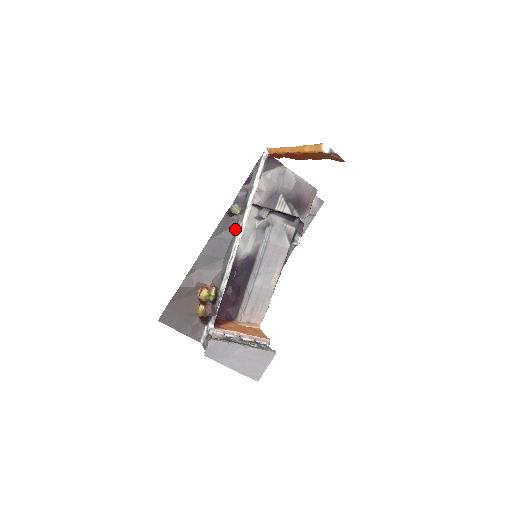
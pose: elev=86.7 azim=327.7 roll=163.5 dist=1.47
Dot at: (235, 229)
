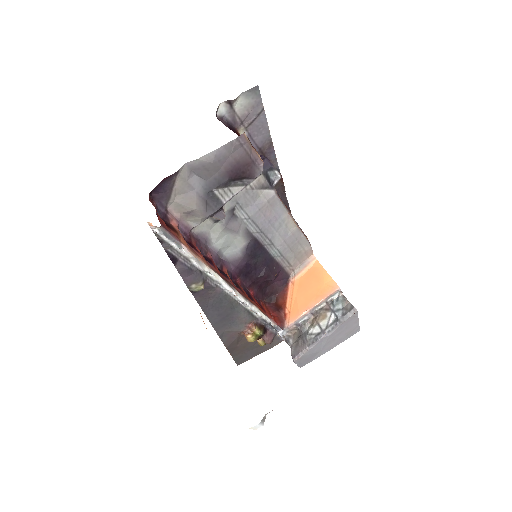
Dot at: (216, 289)
